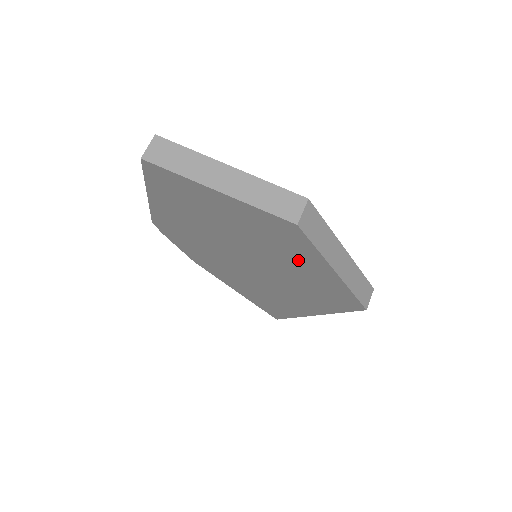
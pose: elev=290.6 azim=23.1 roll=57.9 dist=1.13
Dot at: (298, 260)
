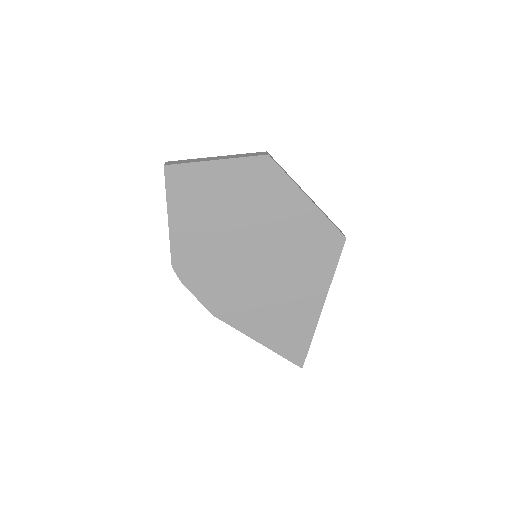
Dot at: (282, 206)
